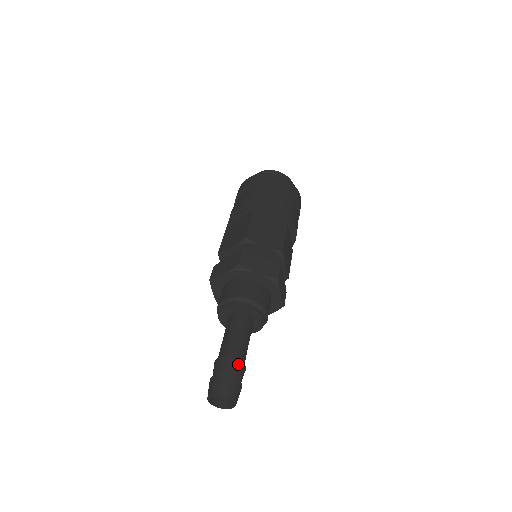
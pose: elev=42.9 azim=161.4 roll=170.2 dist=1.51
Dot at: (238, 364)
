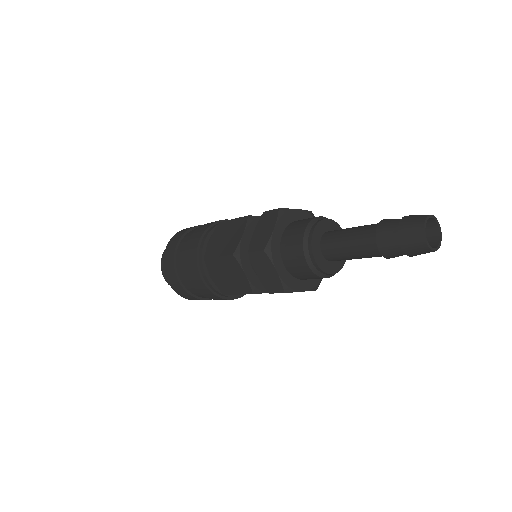
Dot at: occluded
